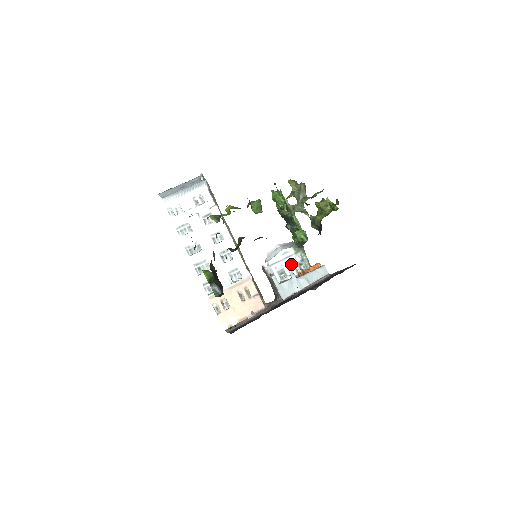
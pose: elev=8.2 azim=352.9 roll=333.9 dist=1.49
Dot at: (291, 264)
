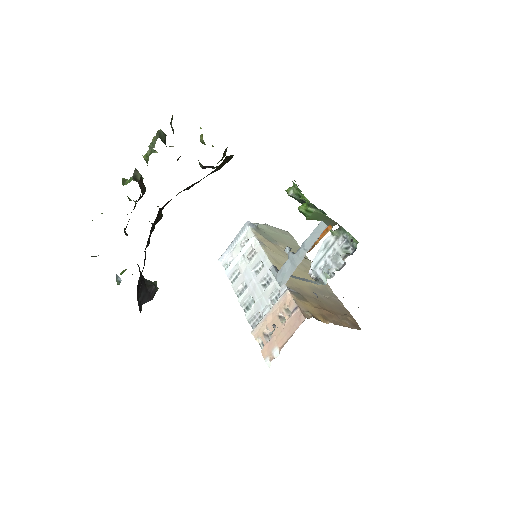
Dot at: (335, 254)
